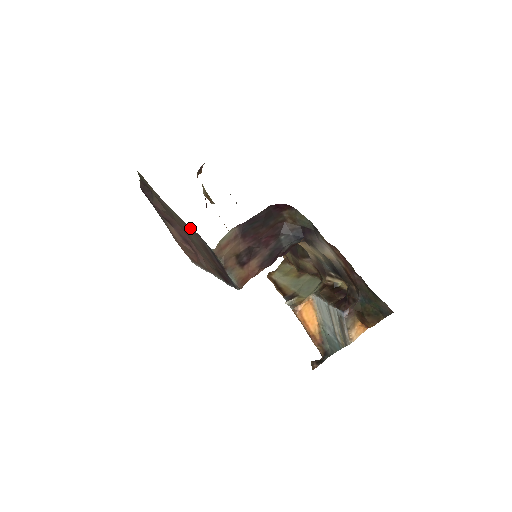
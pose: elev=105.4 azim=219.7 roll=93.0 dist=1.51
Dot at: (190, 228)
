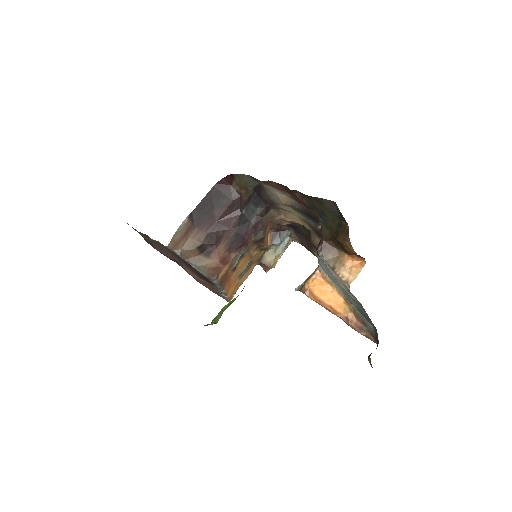
Dot at: (155, 241)
